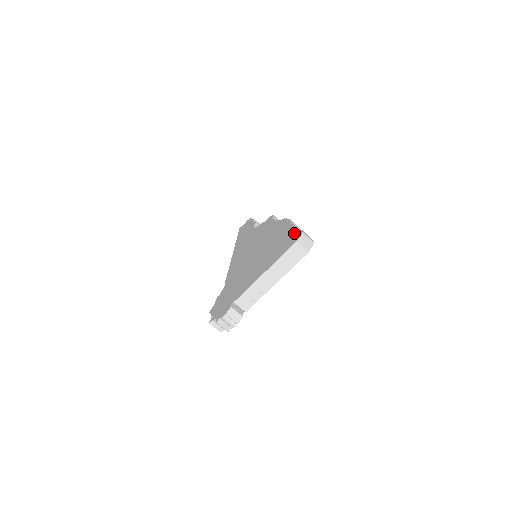
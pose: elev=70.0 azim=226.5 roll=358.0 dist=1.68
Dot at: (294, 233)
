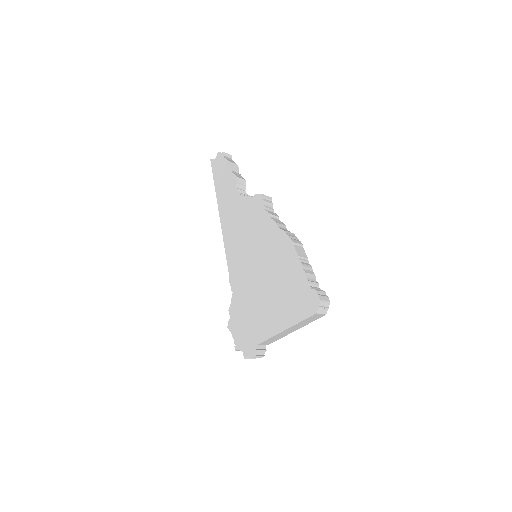
Dot at: (309, 290)
